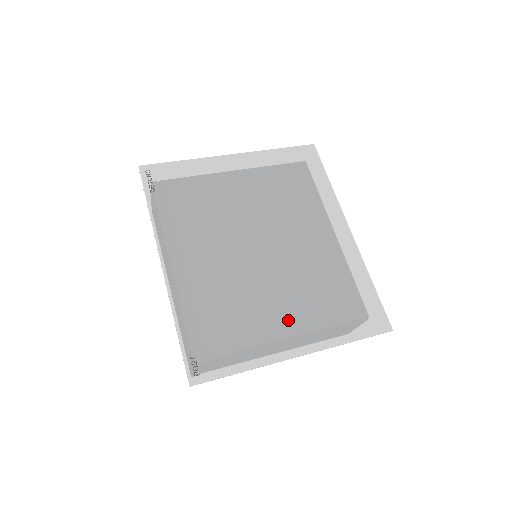
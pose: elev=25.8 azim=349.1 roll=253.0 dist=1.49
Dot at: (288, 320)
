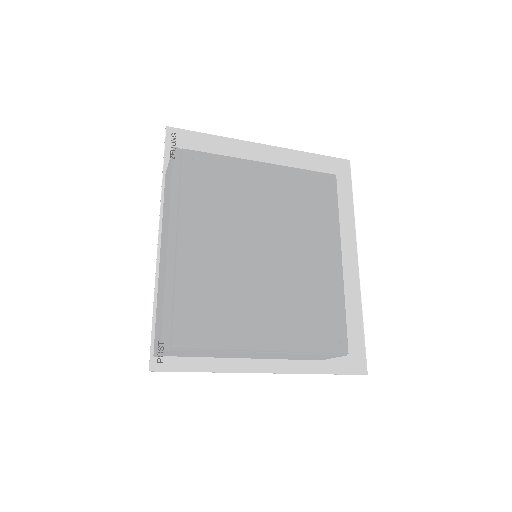
Dot at: (268, 333)
